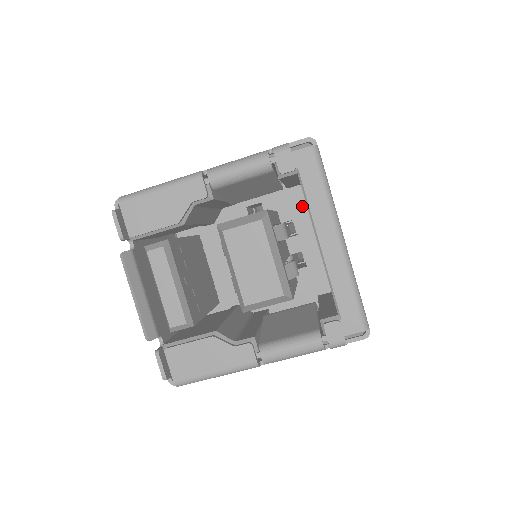
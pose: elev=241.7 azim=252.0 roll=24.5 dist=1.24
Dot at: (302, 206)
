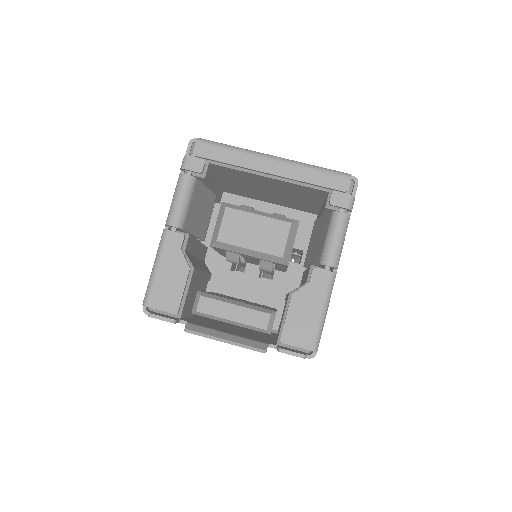
Dot at: (239, 200)
